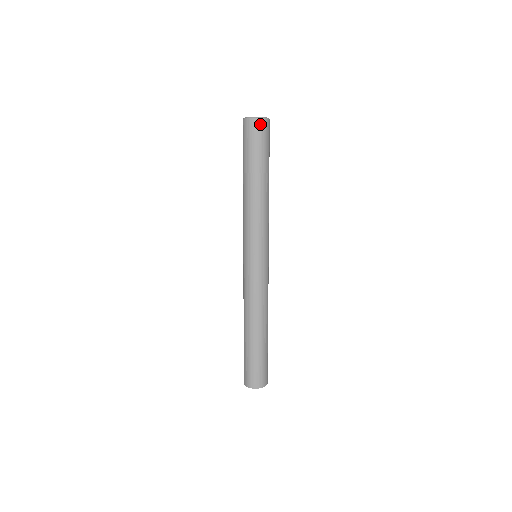
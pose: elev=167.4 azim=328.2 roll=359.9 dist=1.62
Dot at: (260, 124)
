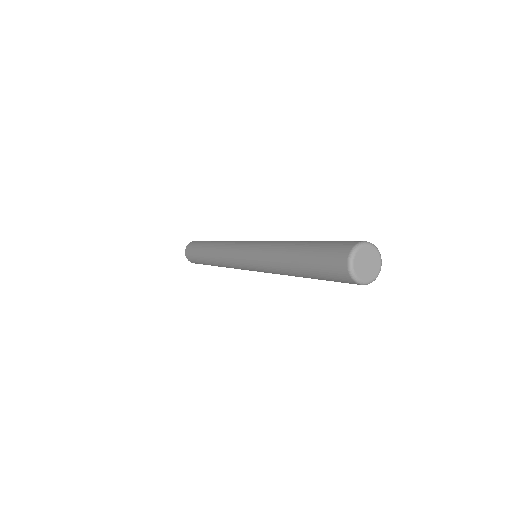
Dot at: occluded
